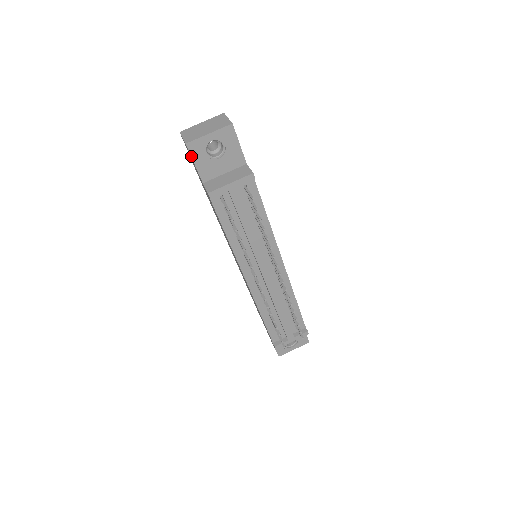
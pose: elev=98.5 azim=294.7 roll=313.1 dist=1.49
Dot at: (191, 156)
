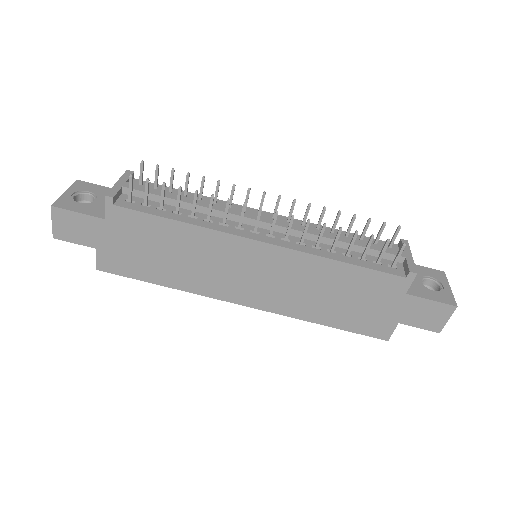
Dot at: (67, 210)
